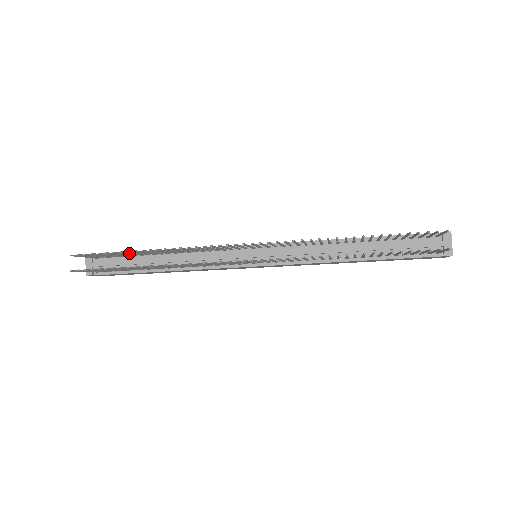
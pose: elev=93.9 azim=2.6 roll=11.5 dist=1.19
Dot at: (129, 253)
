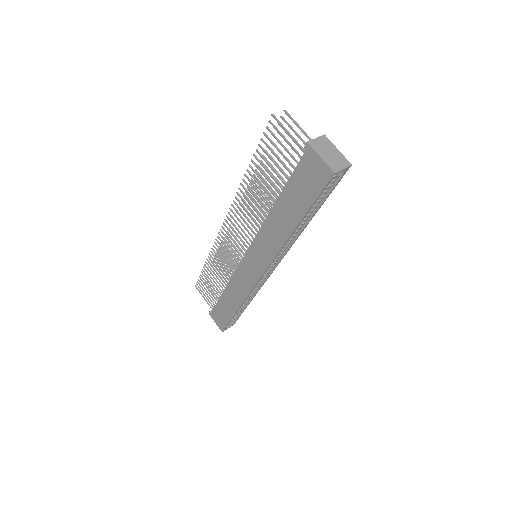
Dot at: occluded
